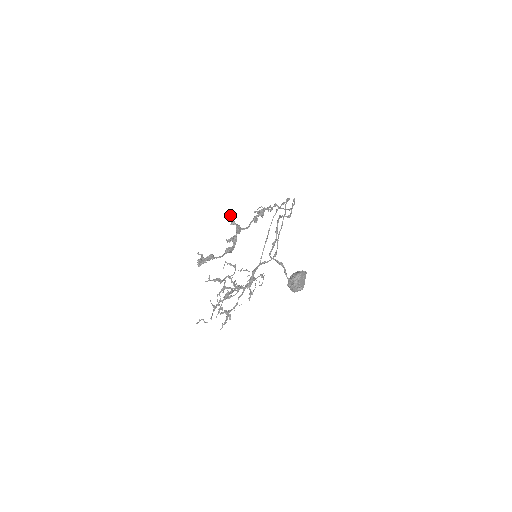
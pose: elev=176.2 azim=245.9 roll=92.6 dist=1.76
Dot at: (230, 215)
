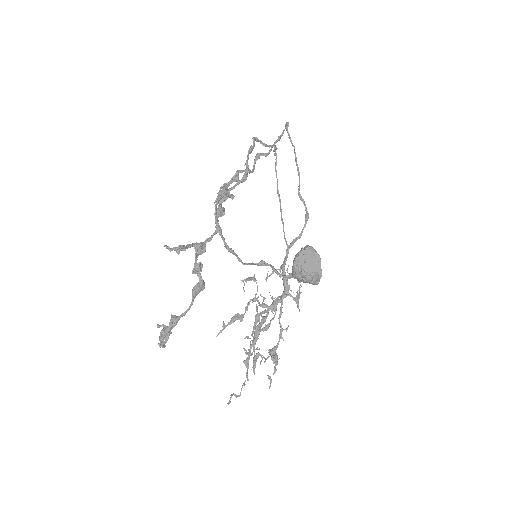
Dot at: (165, 246)
